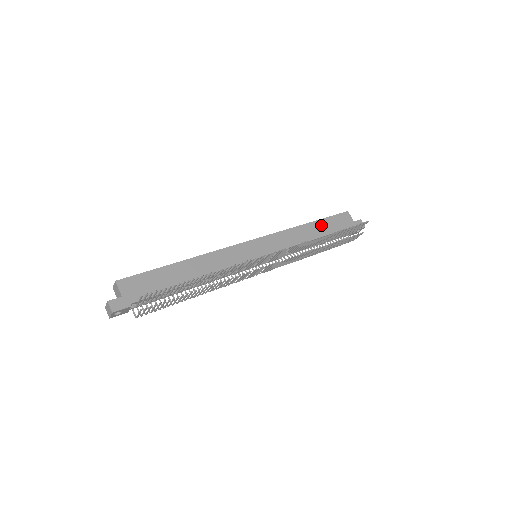
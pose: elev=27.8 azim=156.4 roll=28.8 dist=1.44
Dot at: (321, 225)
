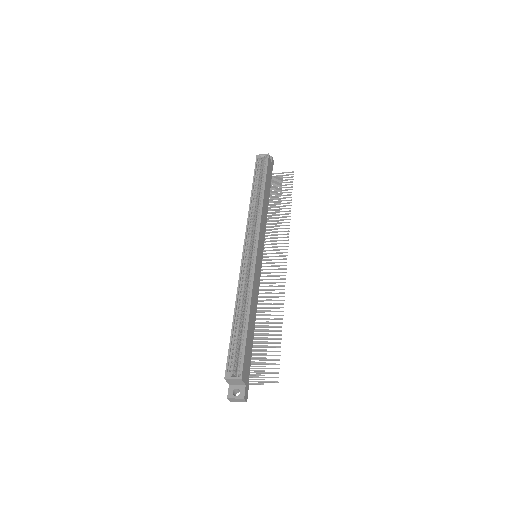
Dot at: (267, 186)
